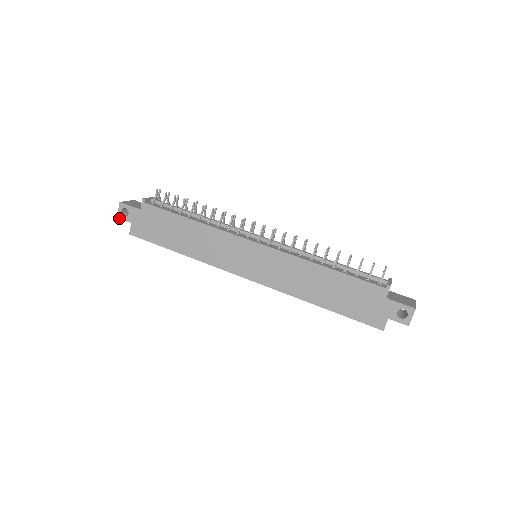
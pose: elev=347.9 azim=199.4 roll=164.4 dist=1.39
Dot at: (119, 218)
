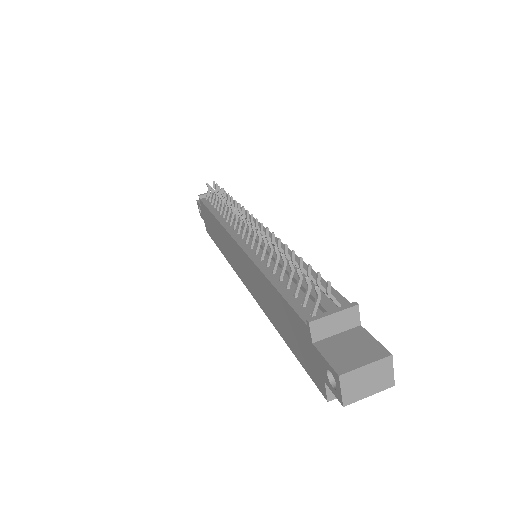
Dot at: (201, 216)
